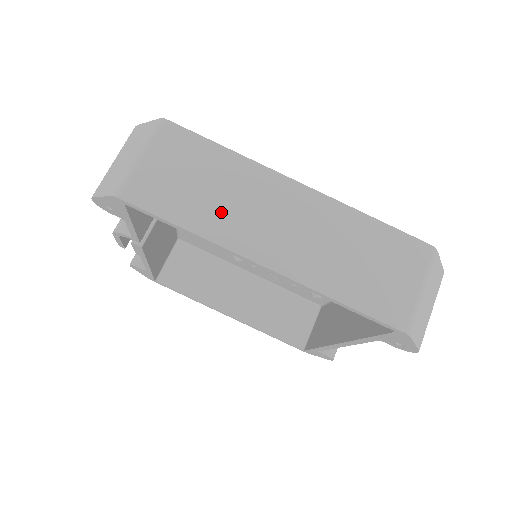
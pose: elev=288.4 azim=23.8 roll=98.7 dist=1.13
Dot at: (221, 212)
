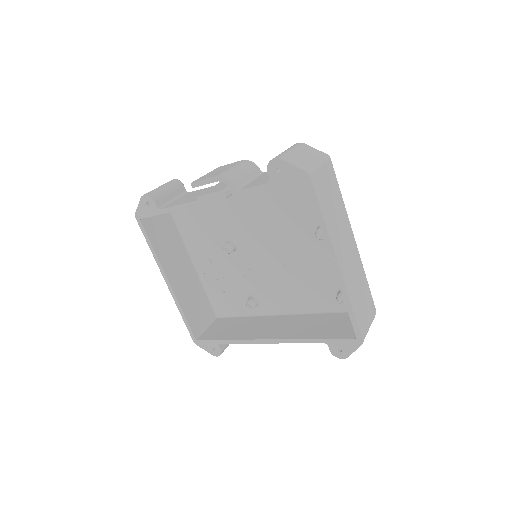
Dot at: (334, 223)
